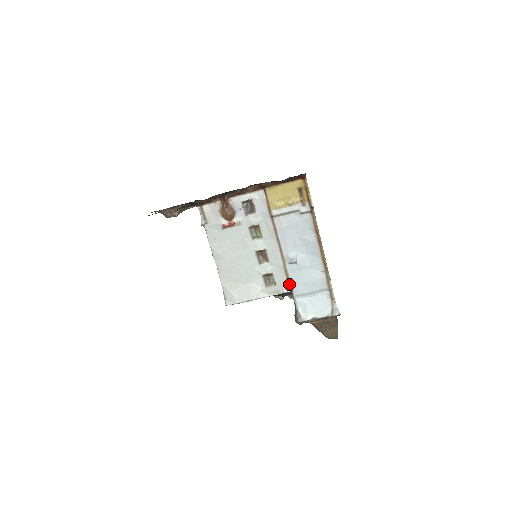
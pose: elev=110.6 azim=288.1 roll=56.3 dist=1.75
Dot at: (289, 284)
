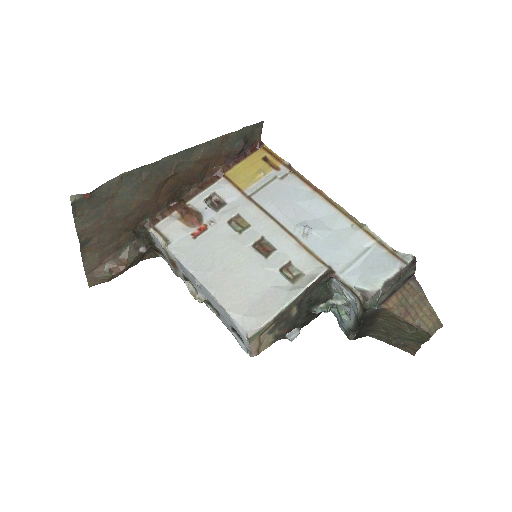
Dot at: (321, 262)
